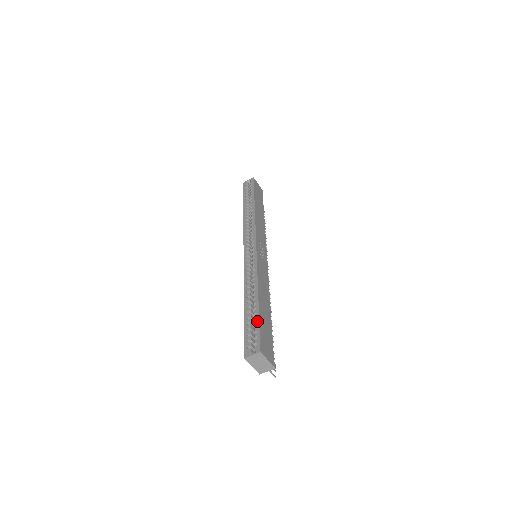
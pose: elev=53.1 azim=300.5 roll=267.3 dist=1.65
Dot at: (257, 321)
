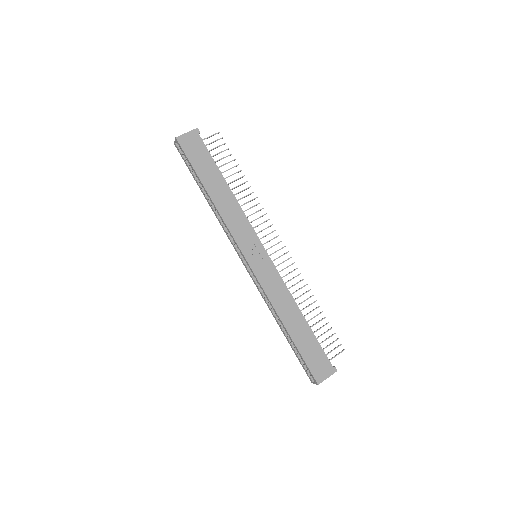
Dot at: (300, 356)
